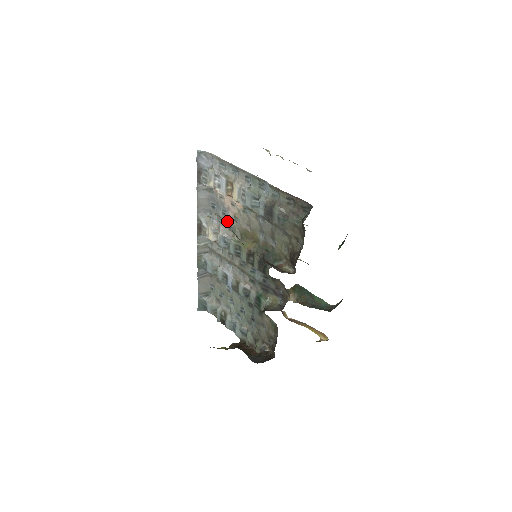
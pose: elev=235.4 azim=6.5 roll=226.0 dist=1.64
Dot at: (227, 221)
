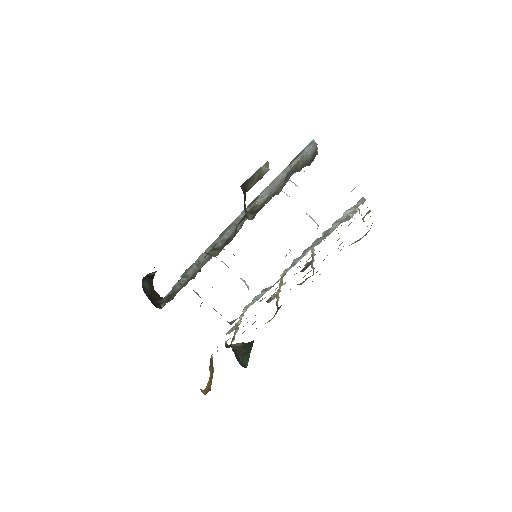
Dot at: occluded
